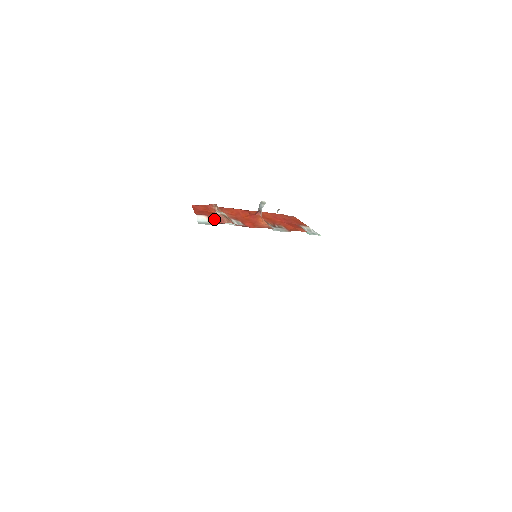
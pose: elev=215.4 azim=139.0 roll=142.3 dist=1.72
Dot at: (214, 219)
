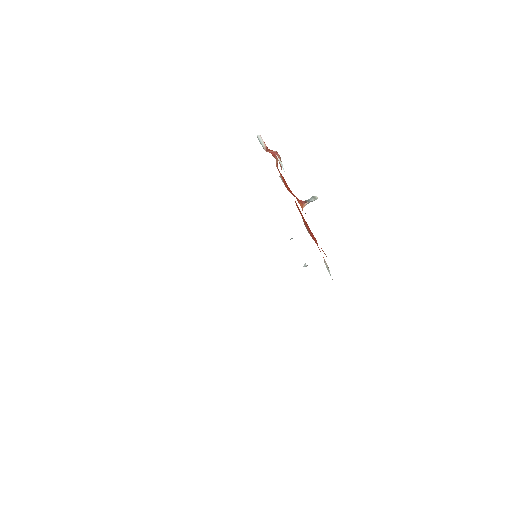
Dot at: (270, 151)
